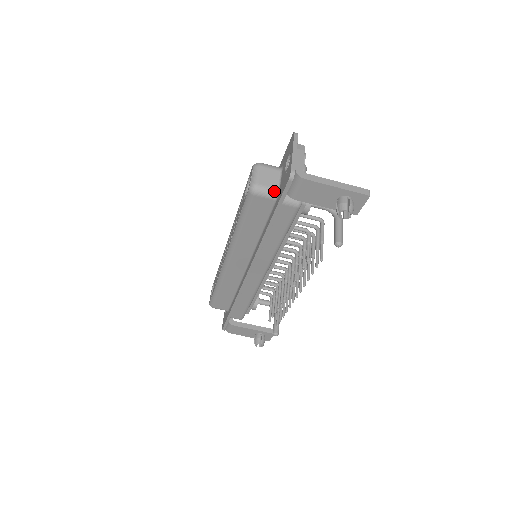
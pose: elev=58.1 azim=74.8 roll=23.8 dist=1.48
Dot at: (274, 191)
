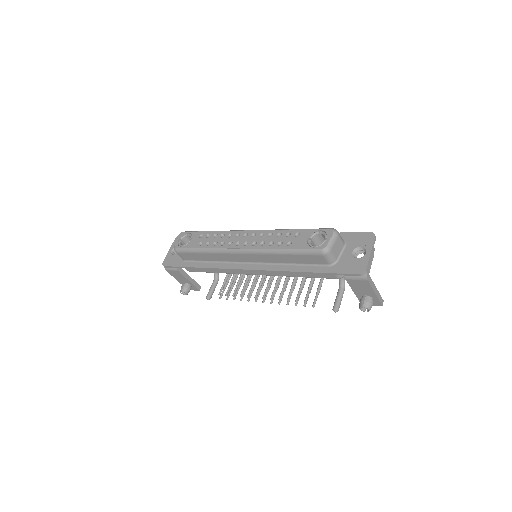
Dot at: (335, 260)
